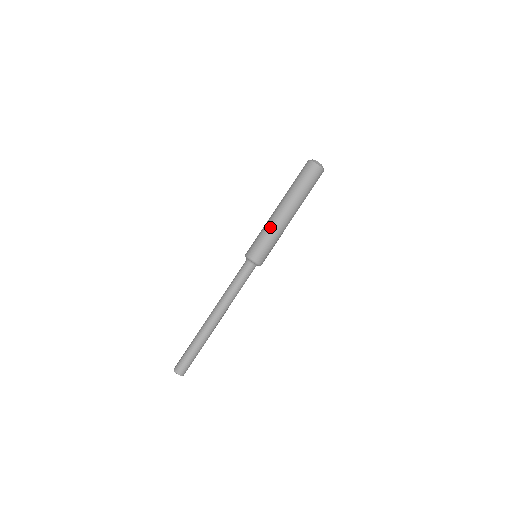
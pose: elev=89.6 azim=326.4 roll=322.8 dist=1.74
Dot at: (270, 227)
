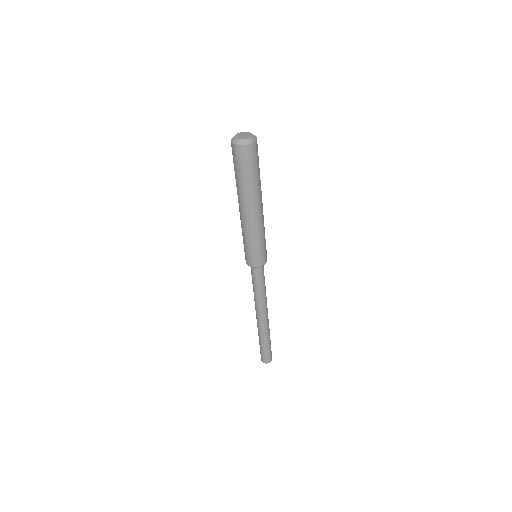
Dot at: occluded
